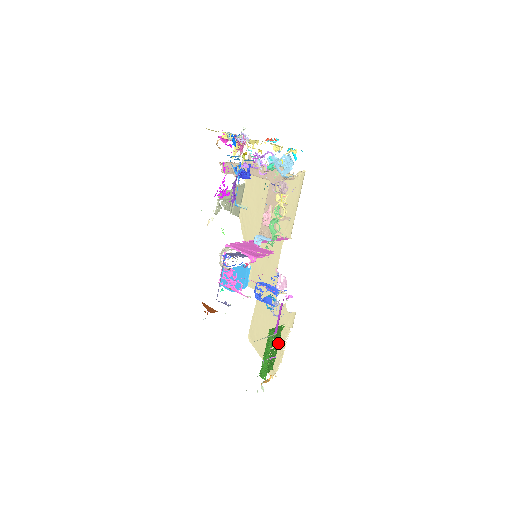
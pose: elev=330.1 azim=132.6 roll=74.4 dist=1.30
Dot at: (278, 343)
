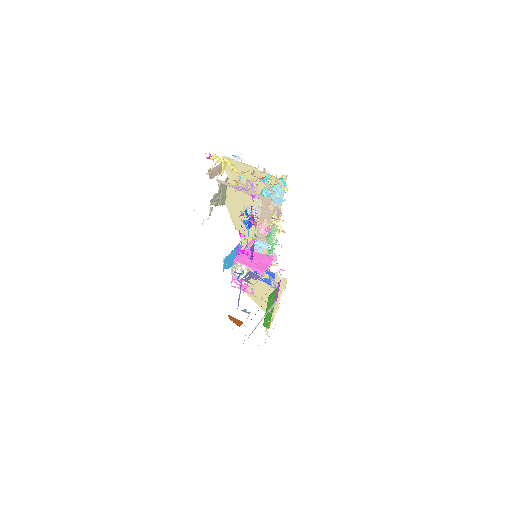
Dot at: occluded
